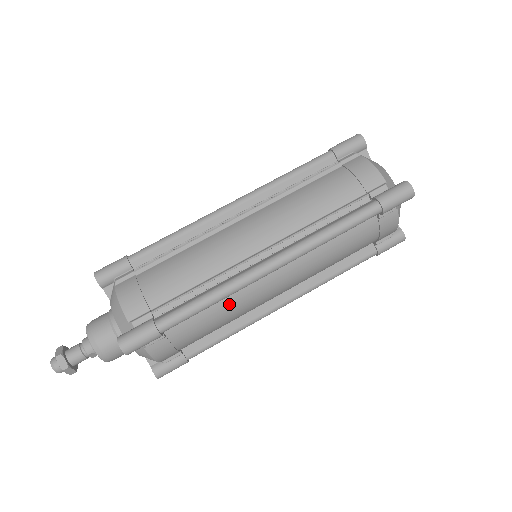
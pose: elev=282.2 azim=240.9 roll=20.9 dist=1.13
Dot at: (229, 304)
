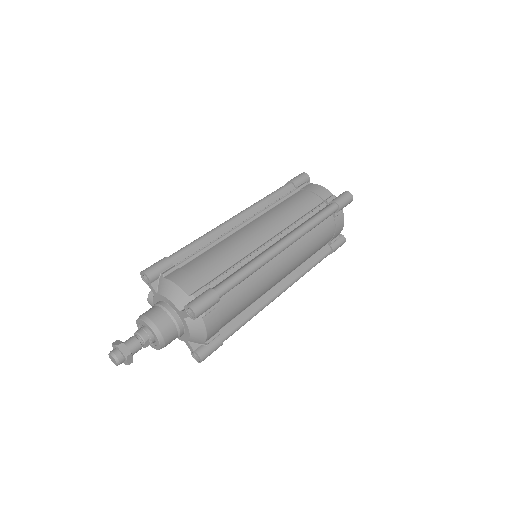
Dot at: (256, 280)
